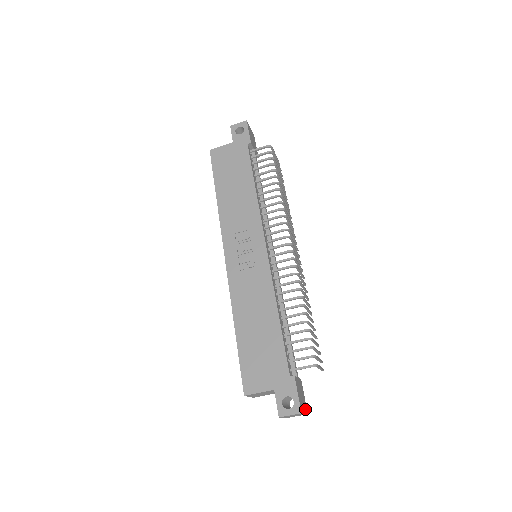
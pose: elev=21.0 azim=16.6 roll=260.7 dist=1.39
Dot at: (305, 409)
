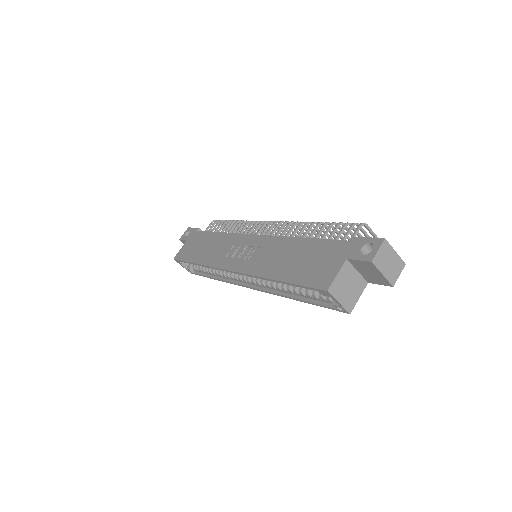
Dot at: (395, 257)
